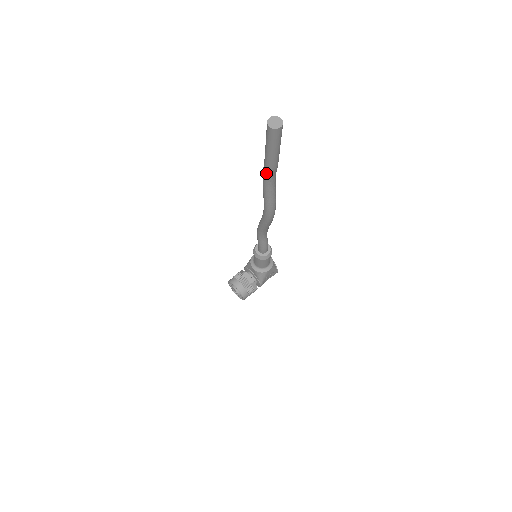
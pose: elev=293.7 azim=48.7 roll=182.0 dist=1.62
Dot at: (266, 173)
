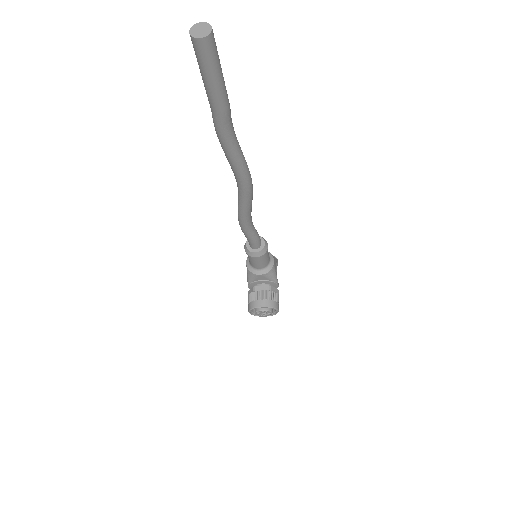
Dot at: (223, 124)
